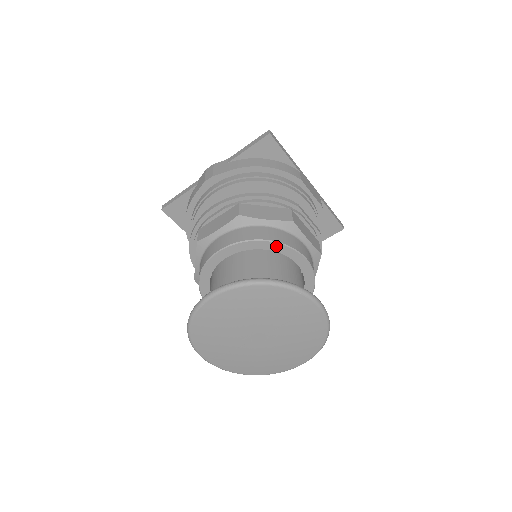
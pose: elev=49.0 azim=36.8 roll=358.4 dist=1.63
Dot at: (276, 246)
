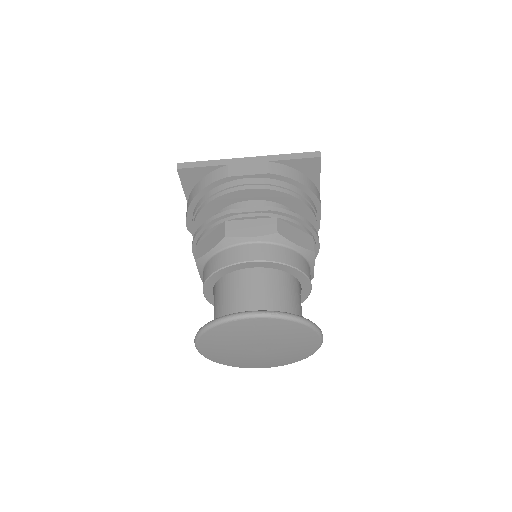
Dot at: (223, 271)
